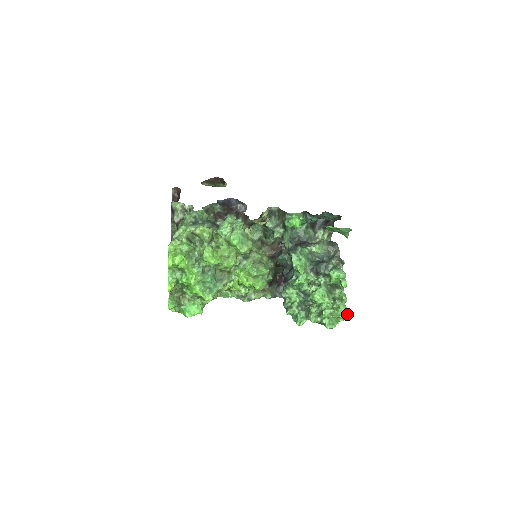
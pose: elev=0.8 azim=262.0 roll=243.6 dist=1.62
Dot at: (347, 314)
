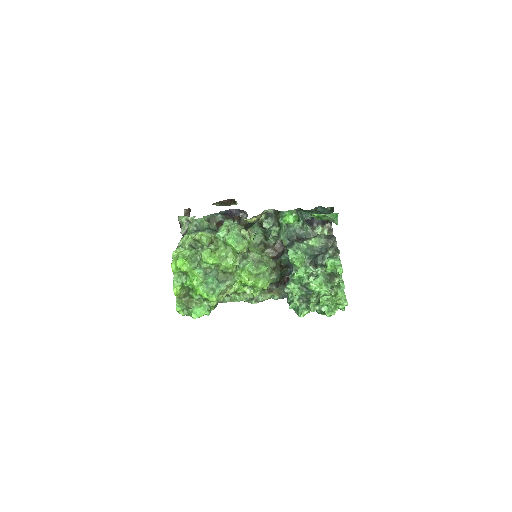
Dot at: (345, 299)
